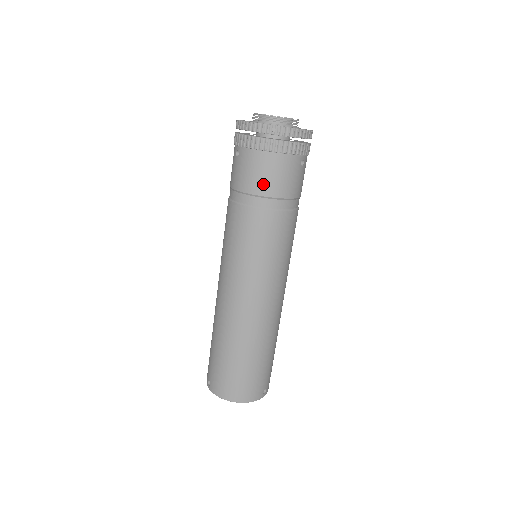
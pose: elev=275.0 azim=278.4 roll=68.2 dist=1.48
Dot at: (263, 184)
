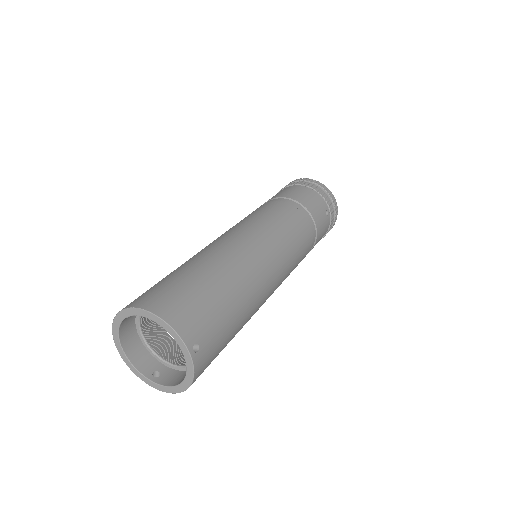
Dot at: (295, 195)
